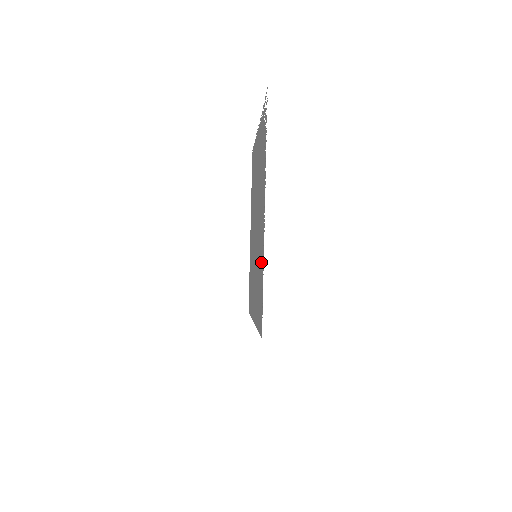
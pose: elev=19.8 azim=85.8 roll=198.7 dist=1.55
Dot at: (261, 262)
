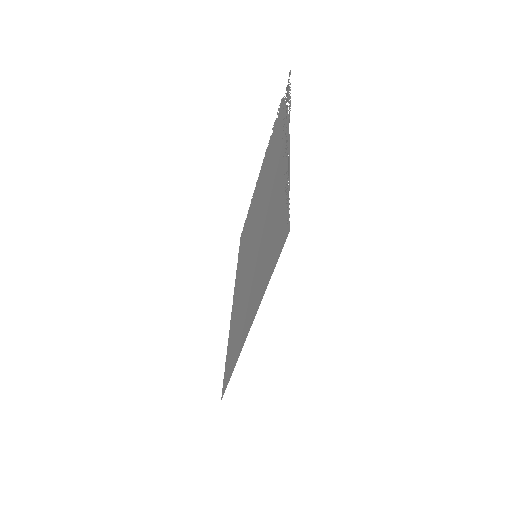
Dot at: (280, 191)
